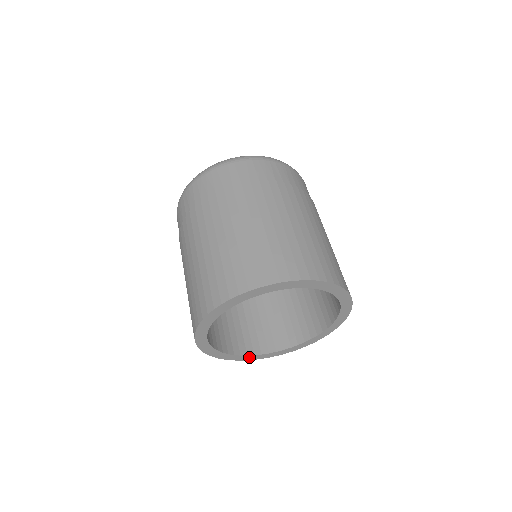
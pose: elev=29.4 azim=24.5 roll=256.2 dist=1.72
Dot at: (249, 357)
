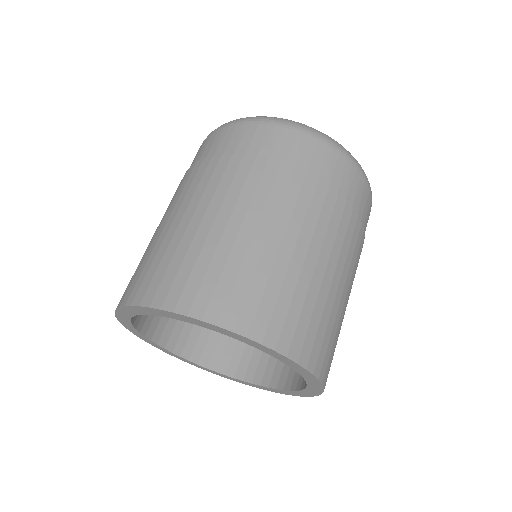
Dot at: (183, 358)
